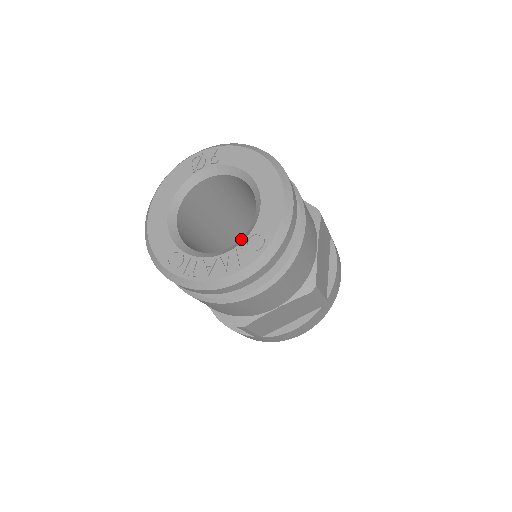
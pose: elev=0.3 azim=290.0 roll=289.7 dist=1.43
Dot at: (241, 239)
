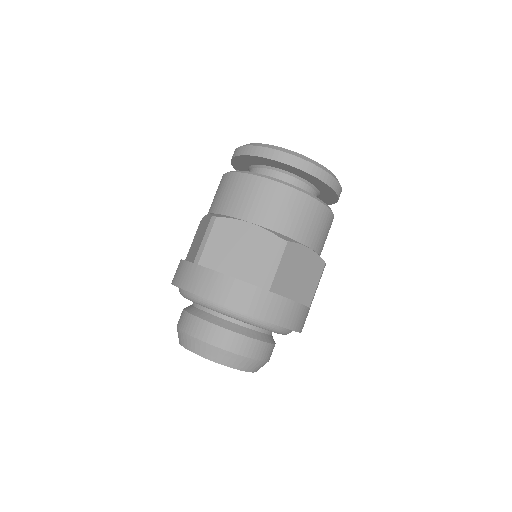
Dot at: occluded
